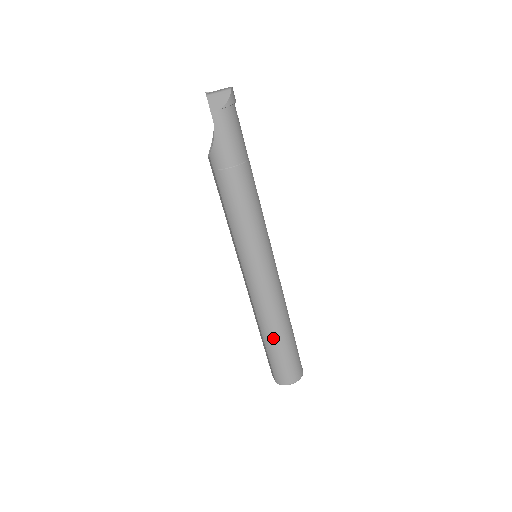
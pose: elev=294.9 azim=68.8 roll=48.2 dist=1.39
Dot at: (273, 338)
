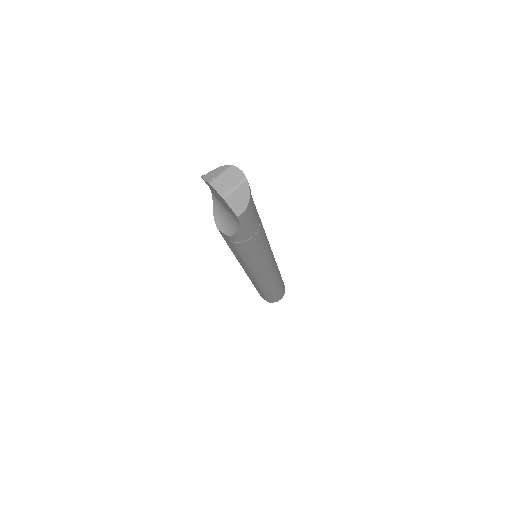
Dot at: (272, 291)
